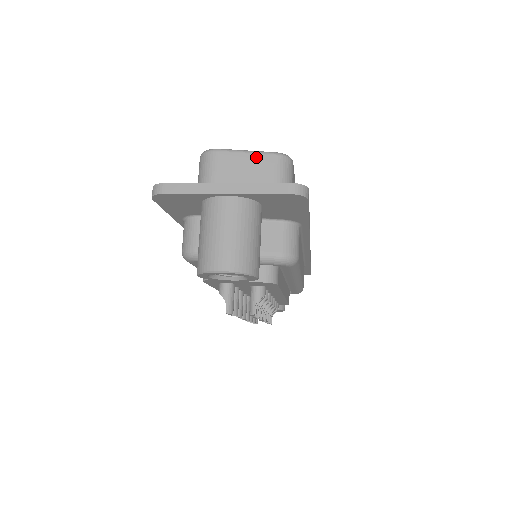
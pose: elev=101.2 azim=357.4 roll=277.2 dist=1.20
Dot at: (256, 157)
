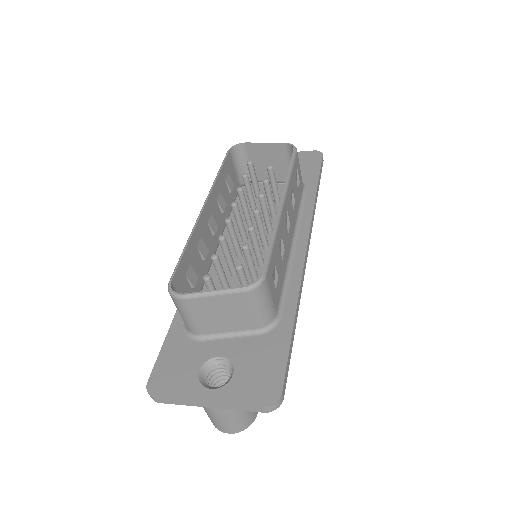
Dot at: (225, 298)
